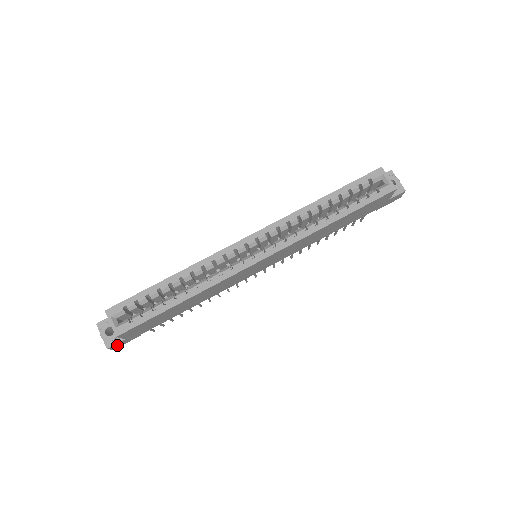
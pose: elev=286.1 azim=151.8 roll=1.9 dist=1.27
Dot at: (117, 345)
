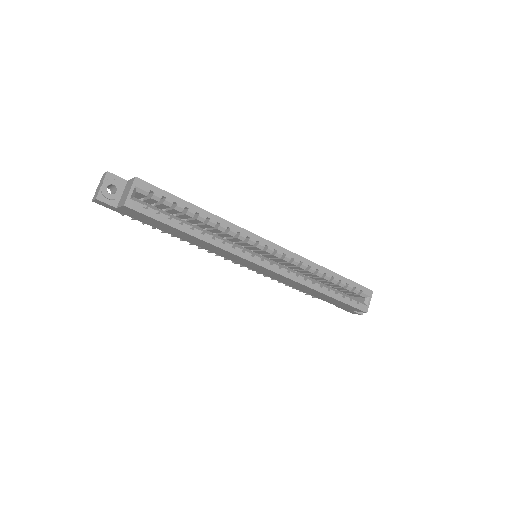
Dot at: (103, 203)
